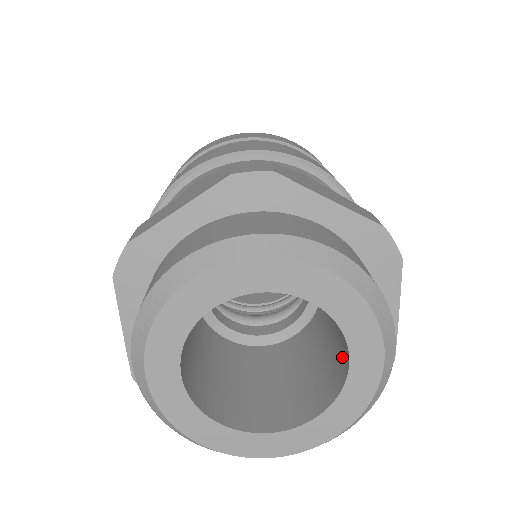
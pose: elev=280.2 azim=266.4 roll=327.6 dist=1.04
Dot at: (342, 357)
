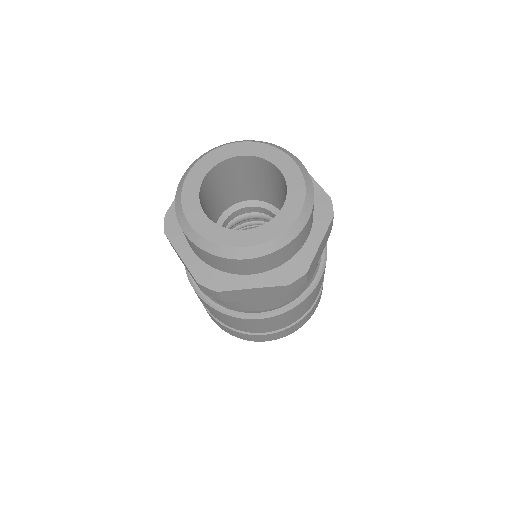
Dot at: (282, 181)
